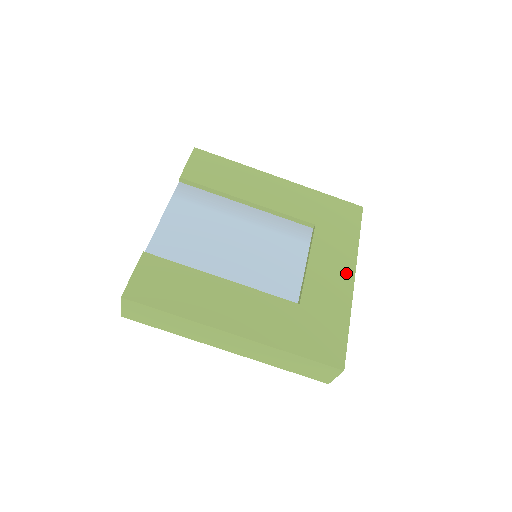
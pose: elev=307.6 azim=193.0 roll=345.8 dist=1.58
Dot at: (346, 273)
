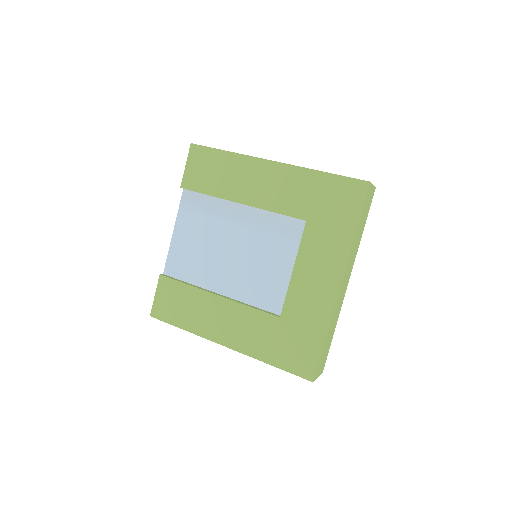
Dot at: (332, 280)
